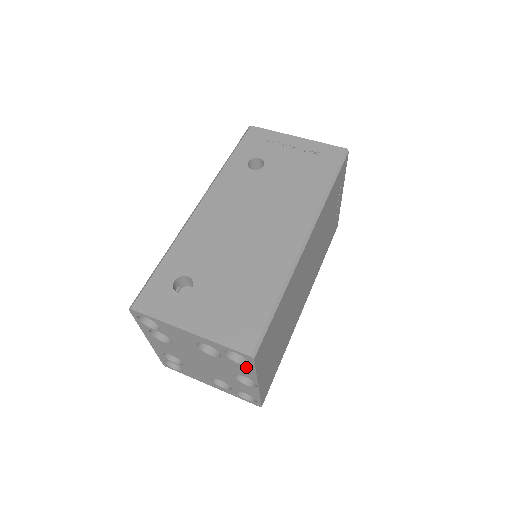
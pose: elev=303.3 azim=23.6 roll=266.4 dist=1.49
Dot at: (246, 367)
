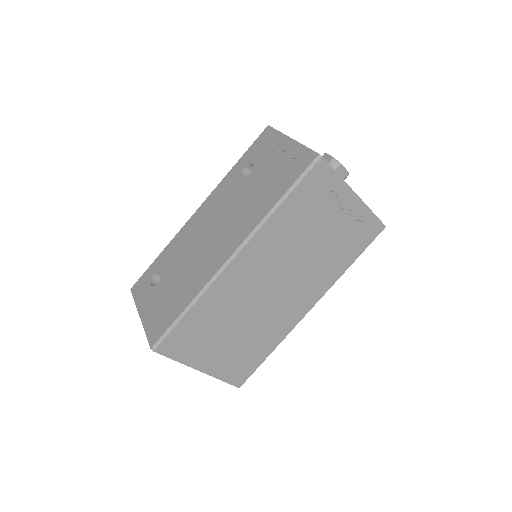
Dot at: occluded
